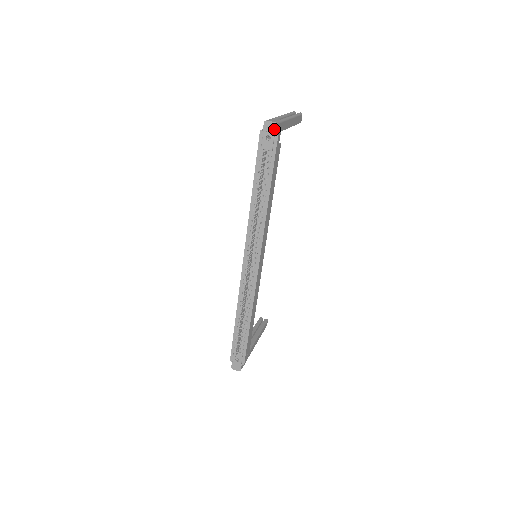
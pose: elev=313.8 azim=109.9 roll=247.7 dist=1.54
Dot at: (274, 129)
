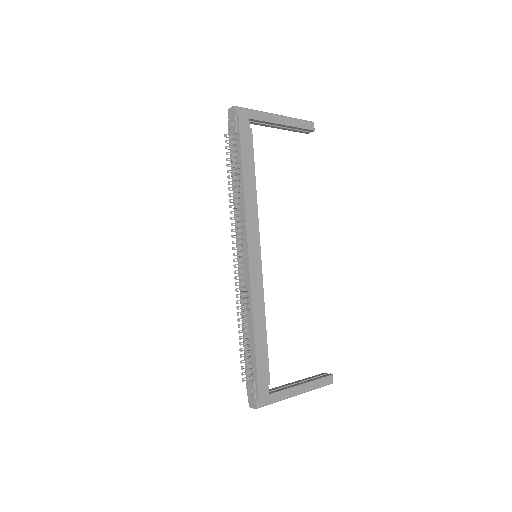
Dot at: (234, 112)
